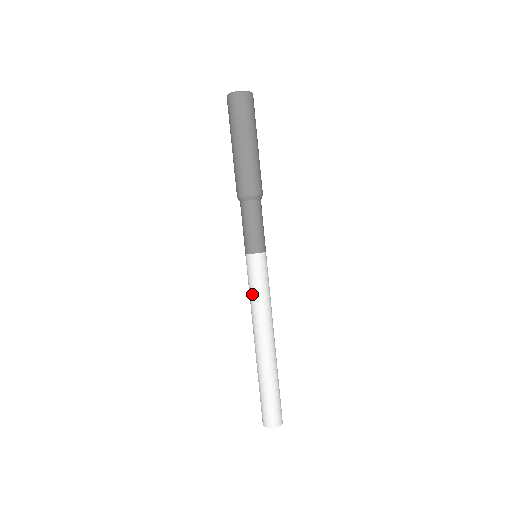
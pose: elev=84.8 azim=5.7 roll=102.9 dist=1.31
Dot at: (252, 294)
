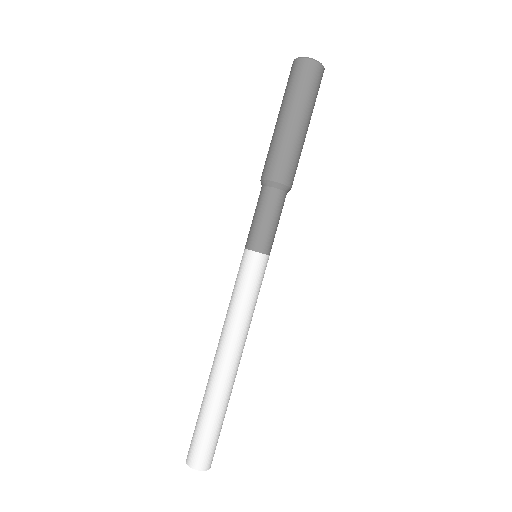
Dot at: (240, 300)
